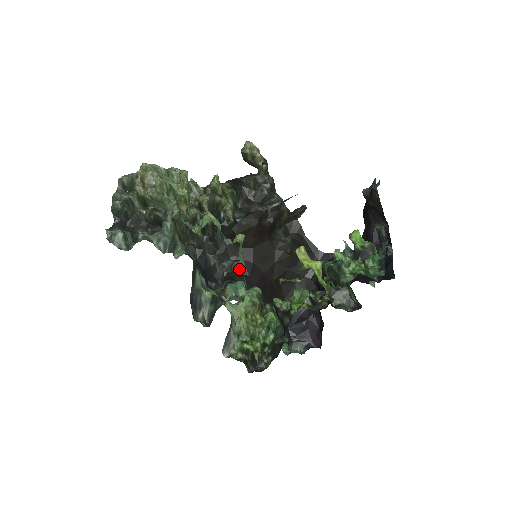
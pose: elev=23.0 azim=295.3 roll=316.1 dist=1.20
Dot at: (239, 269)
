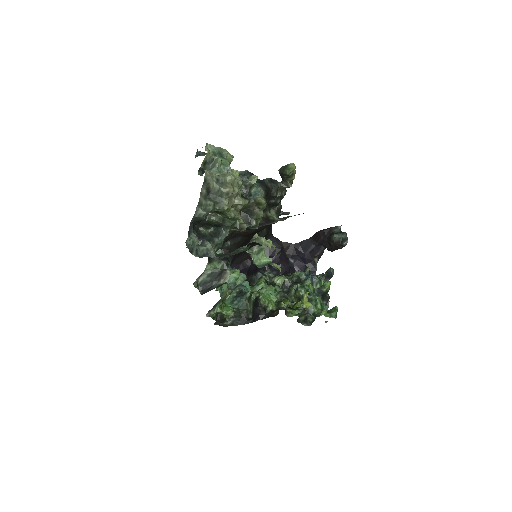
Dot at: (232, 249)
